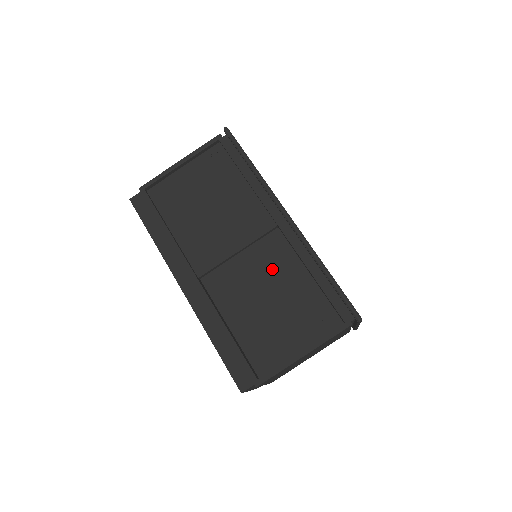
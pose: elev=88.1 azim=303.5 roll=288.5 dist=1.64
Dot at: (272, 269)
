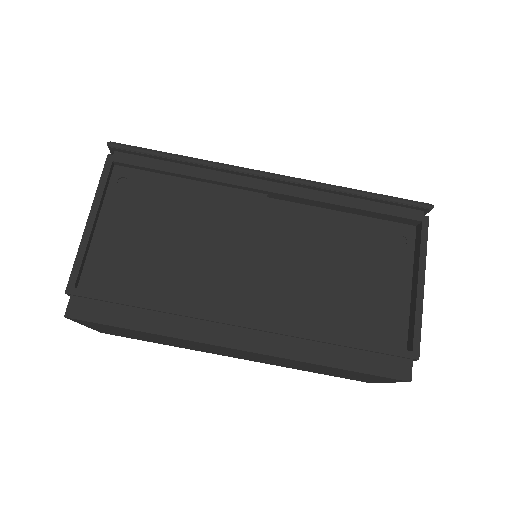
Dot at: (304, 241)
